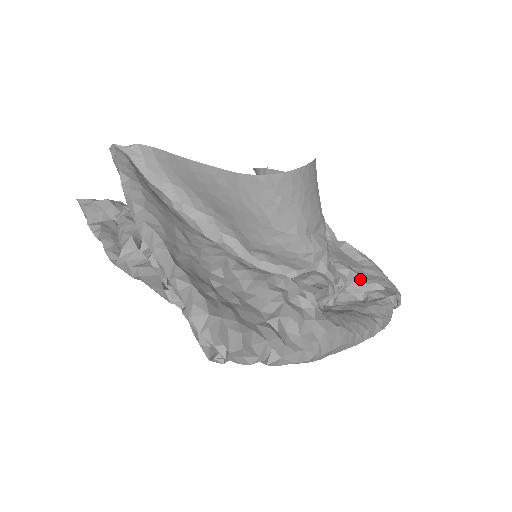
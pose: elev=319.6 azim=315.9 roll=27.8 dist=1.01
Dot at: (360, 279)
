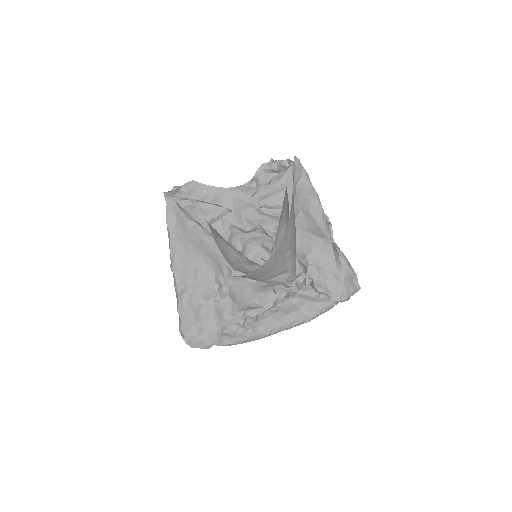
Dot at: (317, 287)
